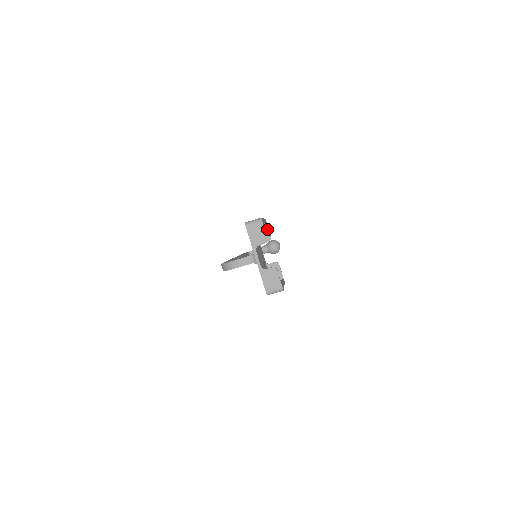
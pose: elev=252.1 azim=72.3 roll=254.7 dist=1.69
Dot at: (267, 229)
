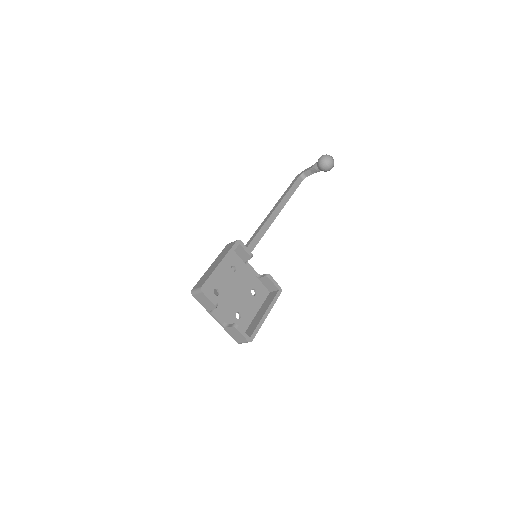
Dot at: (243, 249)
